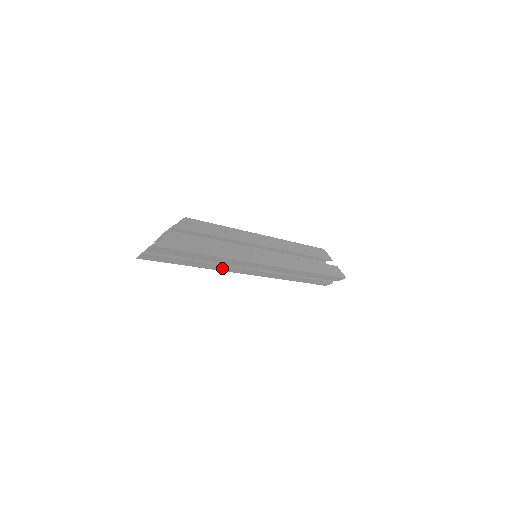
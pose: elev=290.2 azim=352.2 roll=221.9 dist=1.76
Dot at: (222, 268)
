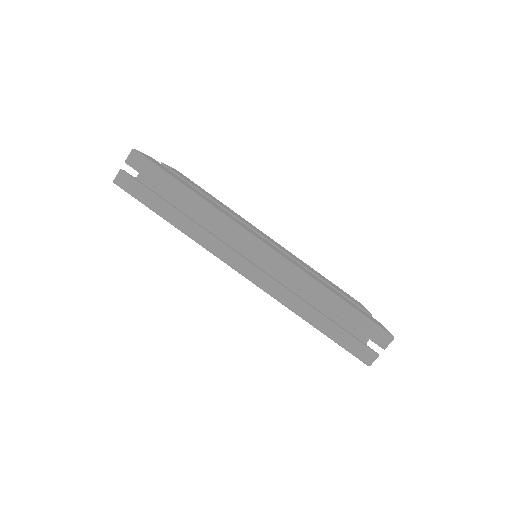
Dot at: (207, 240)
